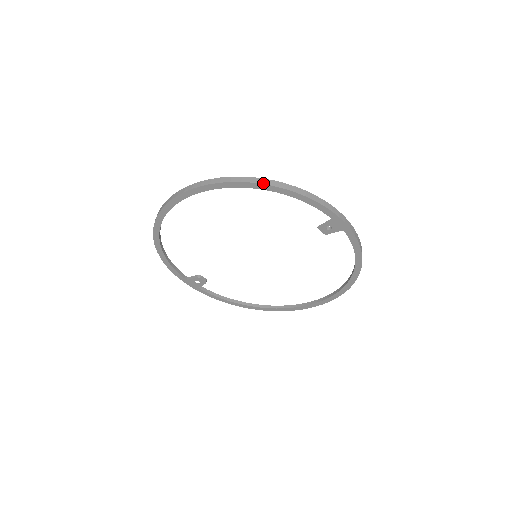
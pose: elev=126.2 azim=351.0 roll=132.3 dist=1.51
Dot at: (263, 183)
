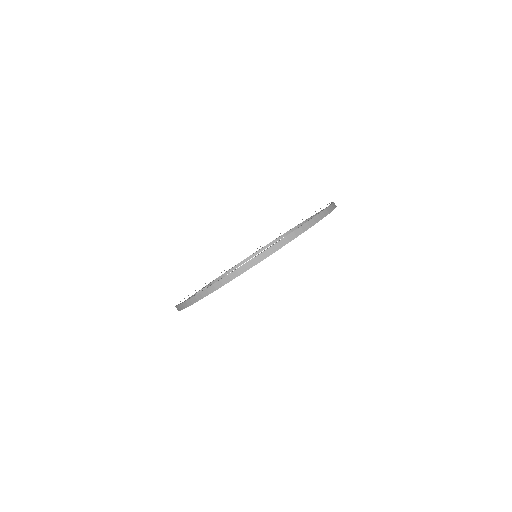
Dot at: (281, 247)
